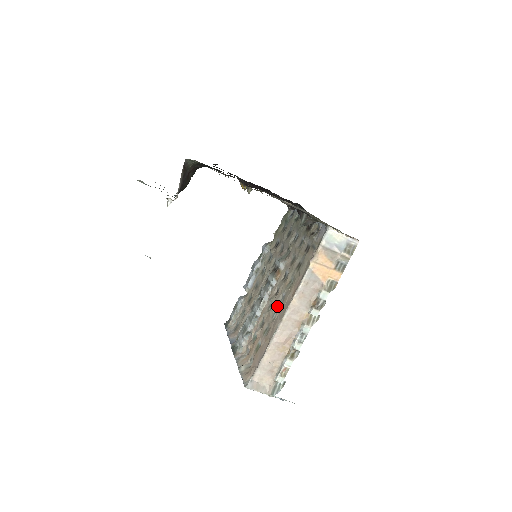
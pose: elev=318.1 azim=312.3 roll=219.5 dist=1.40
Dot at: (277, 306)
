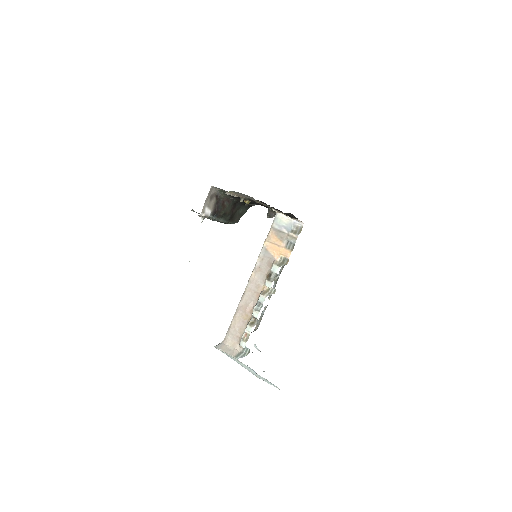
Dot at: occluded
